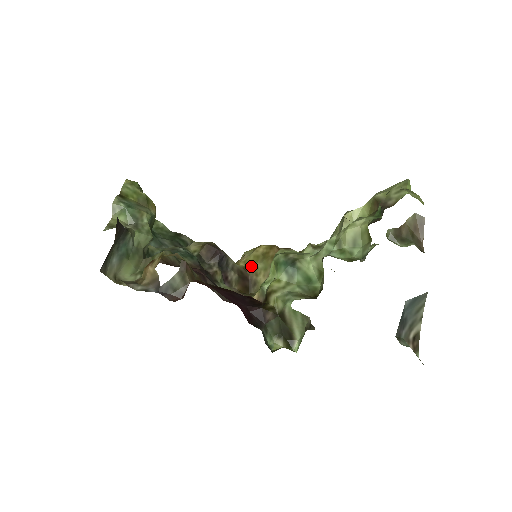
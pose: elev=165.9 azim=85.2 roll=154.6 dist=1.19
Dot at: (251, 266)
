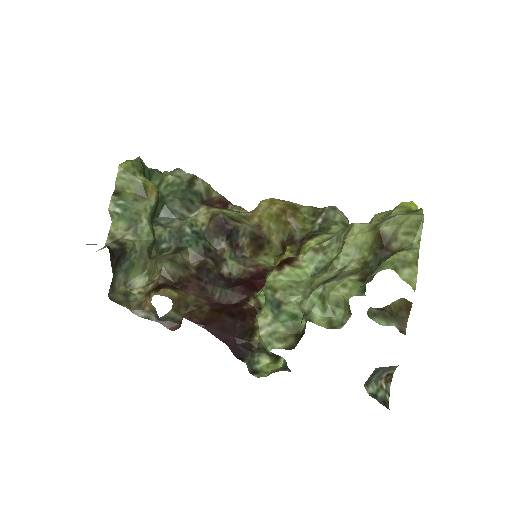
Dot at: (265, 224)
